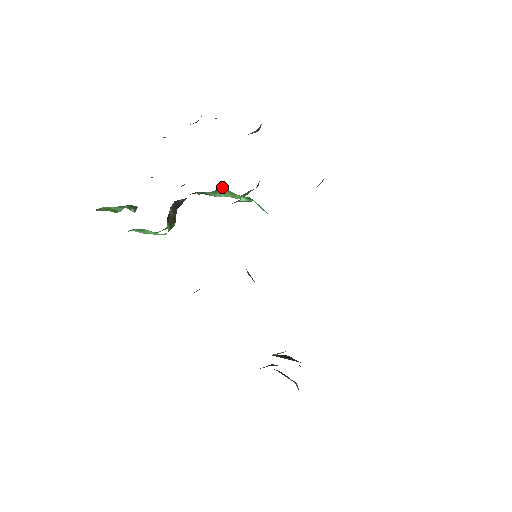
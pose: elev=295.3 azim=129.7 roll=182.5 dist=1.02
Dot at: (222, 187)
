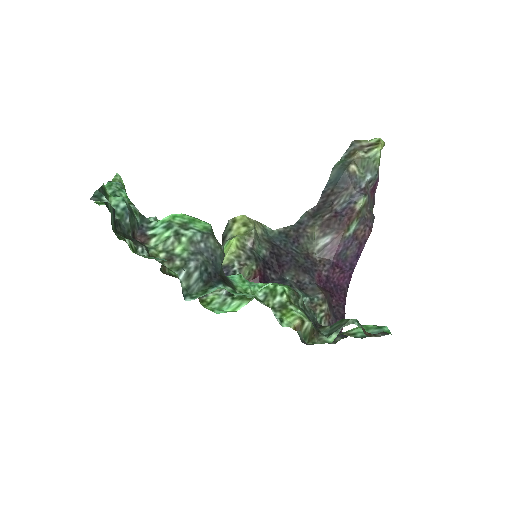
Dot at: occluded
